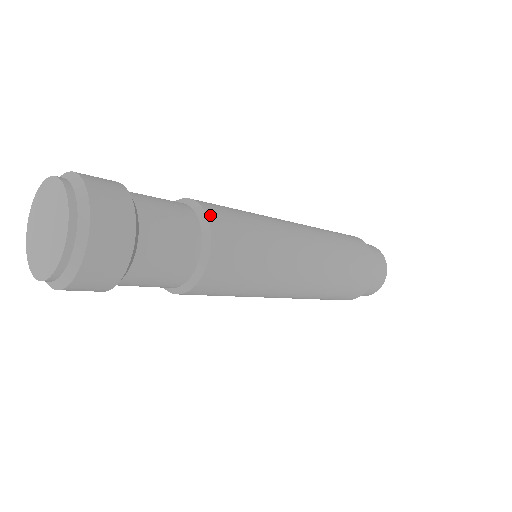
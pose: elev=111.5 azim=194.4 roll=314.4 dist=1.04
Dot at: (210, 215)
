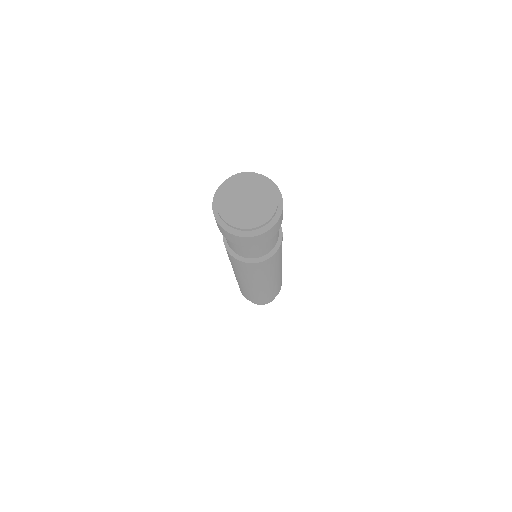
Dot at: occluded
